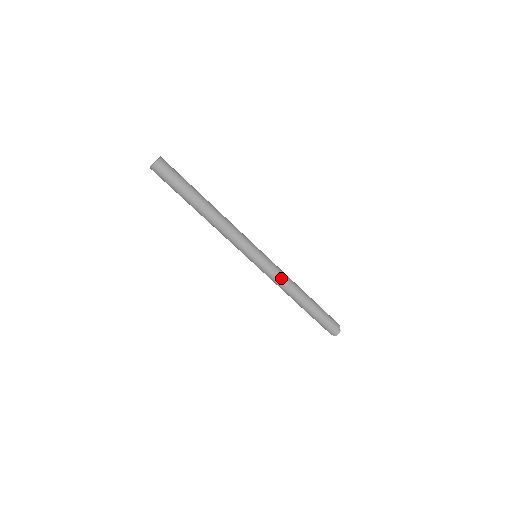
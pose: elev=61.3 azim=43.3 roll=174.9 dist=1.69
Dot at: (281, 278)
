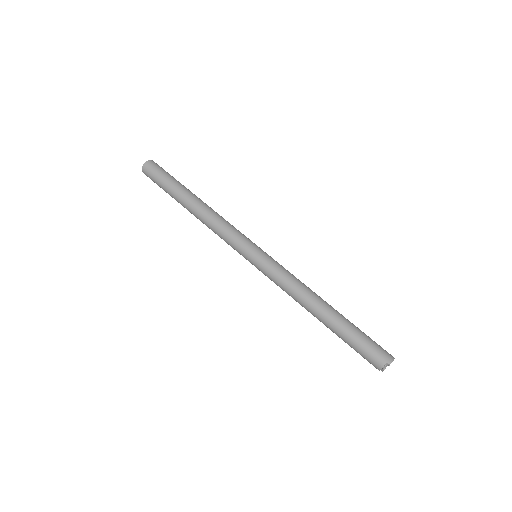
Dot at: (292, 275)
